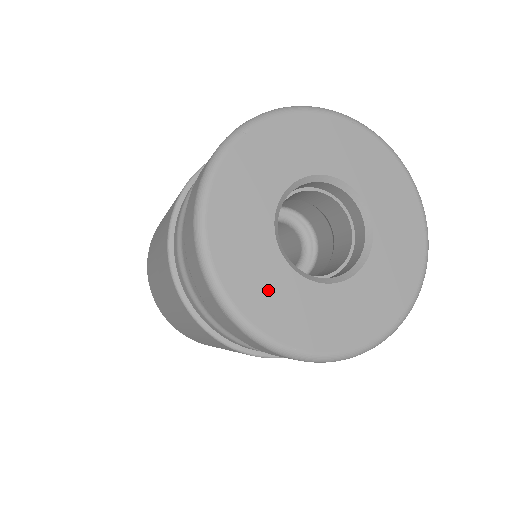
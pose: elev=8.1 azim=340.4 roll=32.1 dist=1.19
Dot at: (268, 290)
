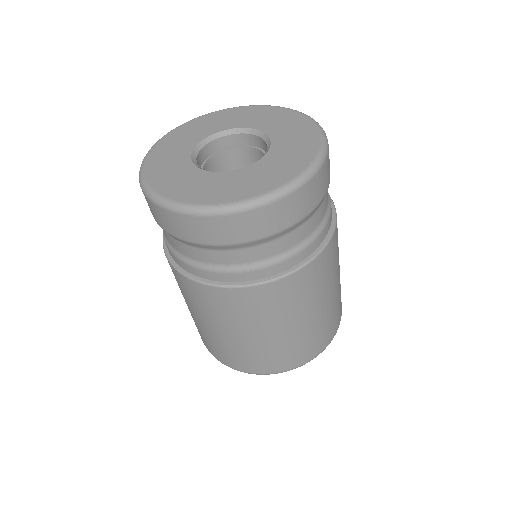
Dot at: (169, 157)
